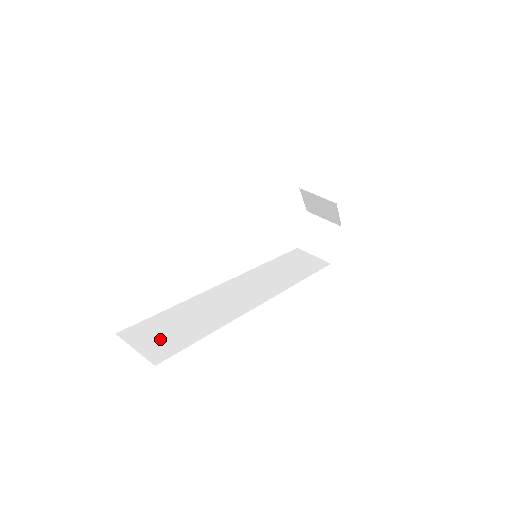
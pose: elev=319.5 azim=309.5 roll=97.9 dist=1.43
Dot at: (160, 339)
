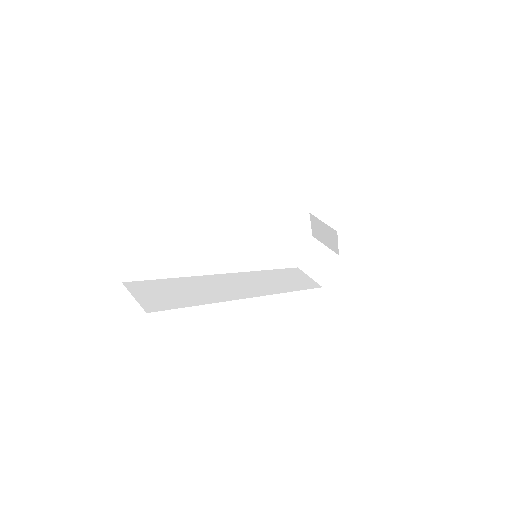
Dot at: (157, 297)
